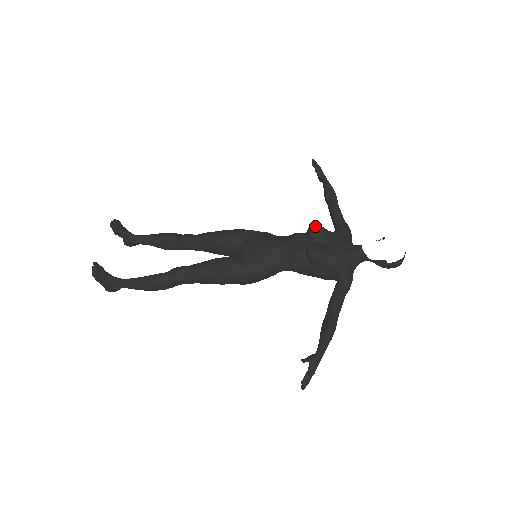
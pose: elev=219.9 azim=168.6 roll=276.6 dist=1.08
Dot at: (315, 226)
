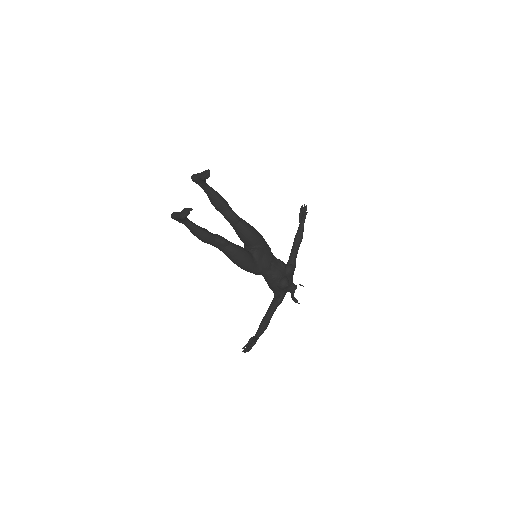
Dot at: (293, 269)
